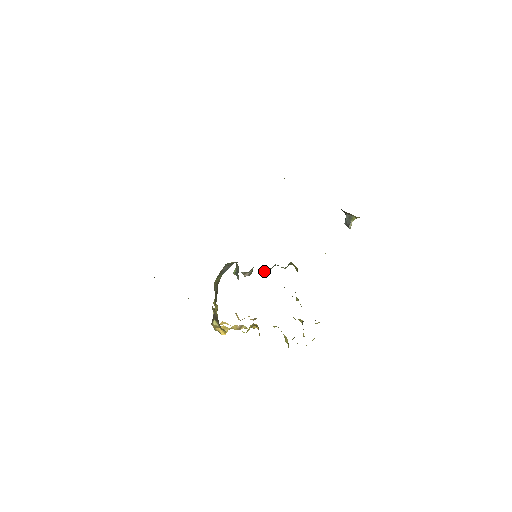
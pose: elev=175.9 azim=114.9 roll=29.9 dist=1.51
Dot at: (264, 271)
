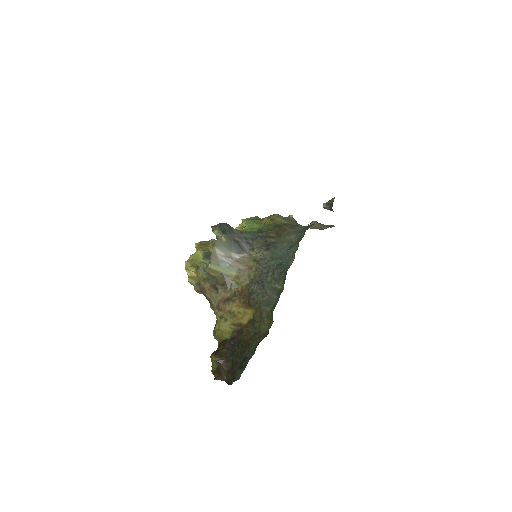
Dot at: occluded
